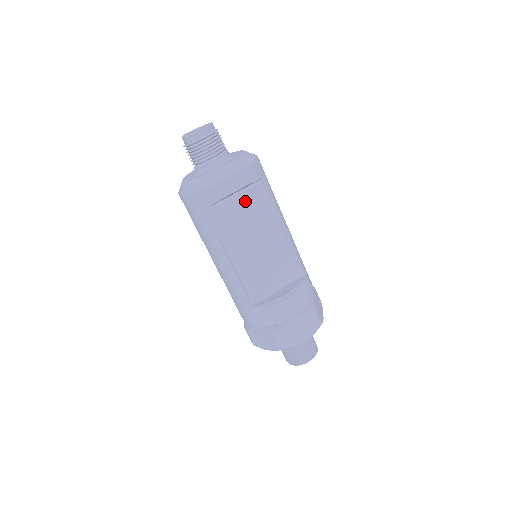
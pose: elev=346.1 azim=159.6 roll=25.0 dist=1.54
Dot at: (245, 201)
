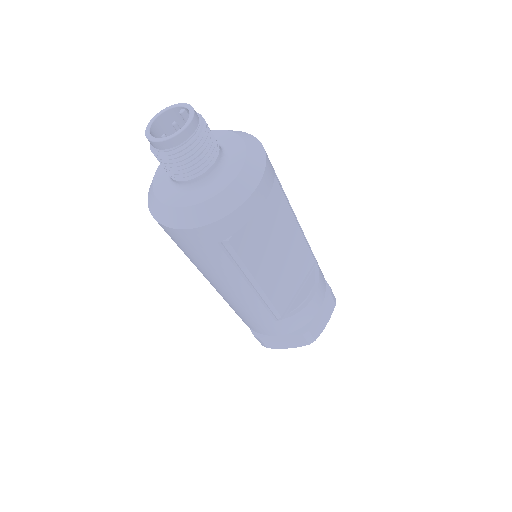
Dot at: (261, 208)
